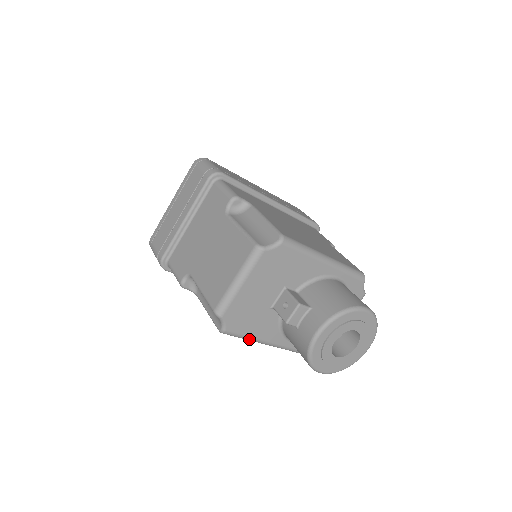
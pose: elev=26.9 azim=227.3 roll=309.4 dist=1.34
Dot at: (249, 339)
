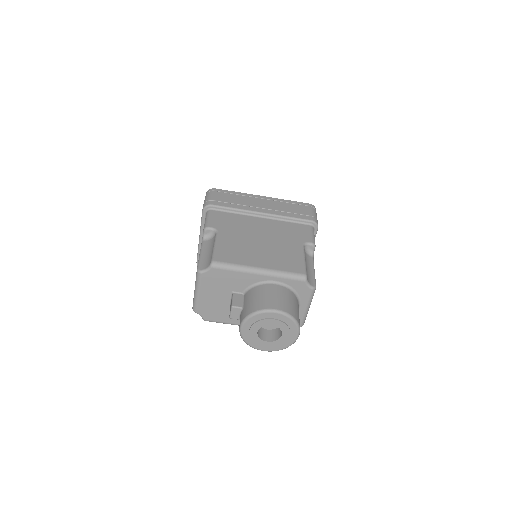
Dot at: occluded
